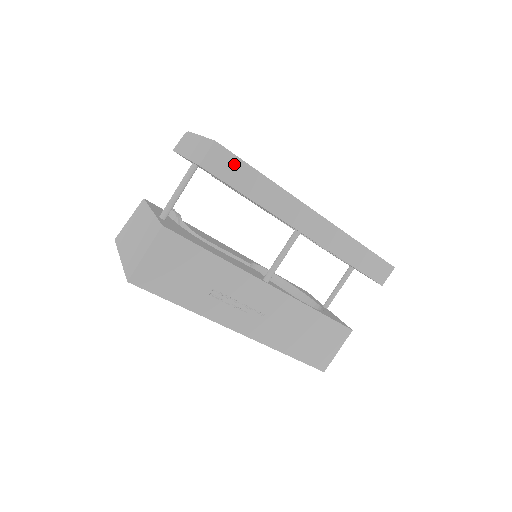
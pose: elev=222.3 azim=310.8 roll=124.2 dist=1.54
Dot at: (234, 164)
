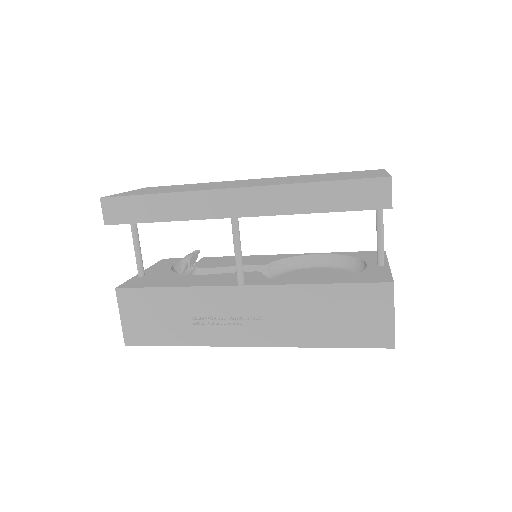
Dot at: (127, 204)
